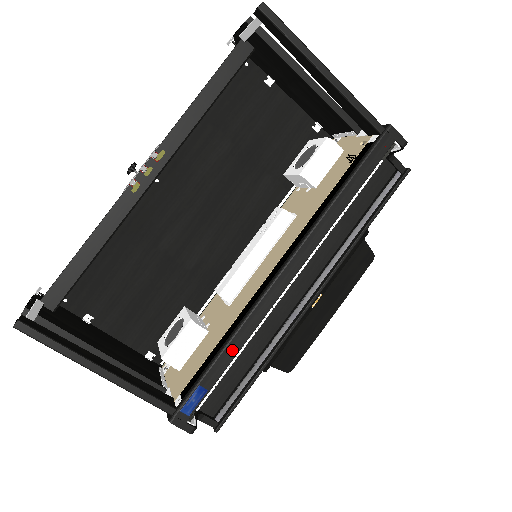
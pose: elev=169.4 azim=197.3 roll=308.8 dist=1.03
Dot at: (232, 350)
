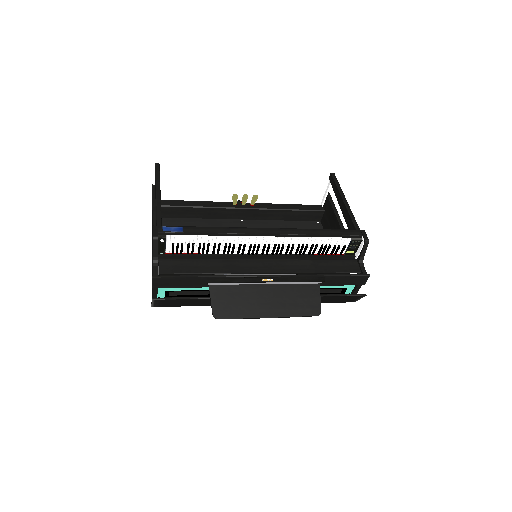
Dot at: (211, 230)
